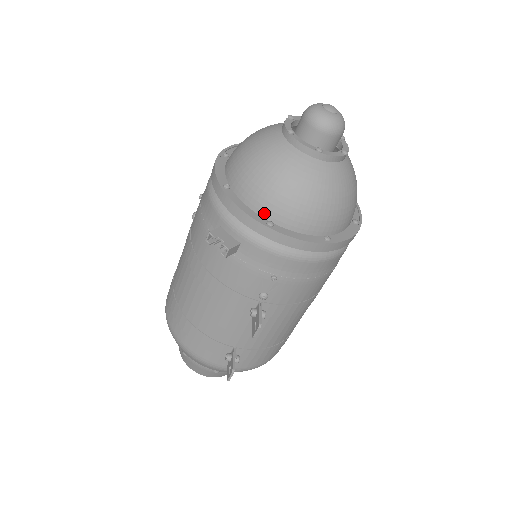
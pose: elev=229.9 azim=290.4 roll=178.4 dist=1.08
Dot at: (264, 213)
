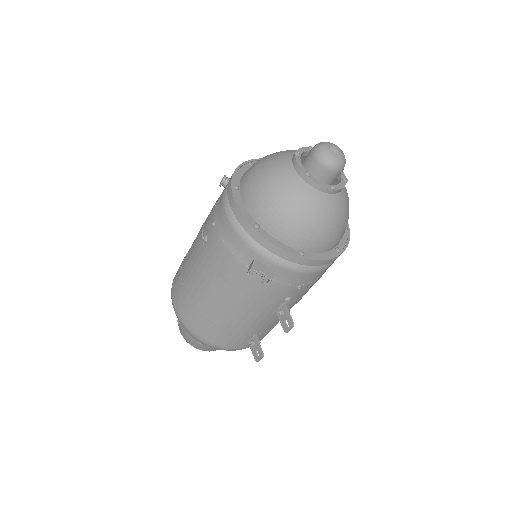
Dot at: (295, 245)
